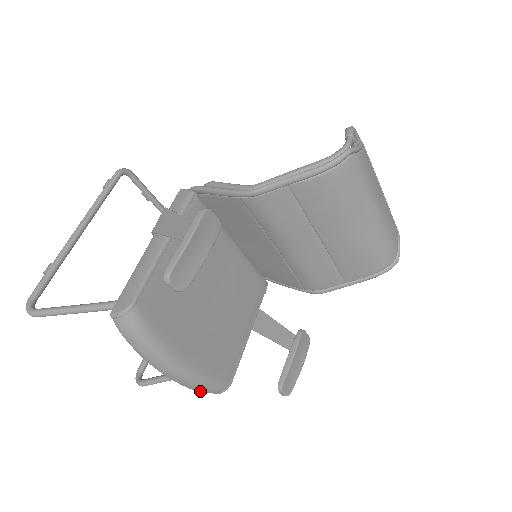
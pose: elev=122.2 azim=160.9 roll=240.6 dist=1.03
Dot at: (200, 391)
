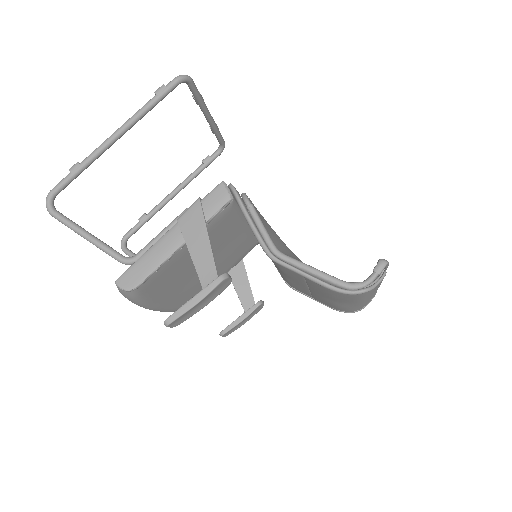
Dot at: occluded
